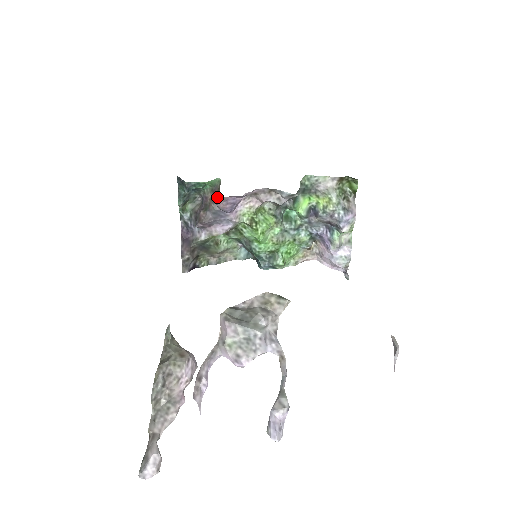
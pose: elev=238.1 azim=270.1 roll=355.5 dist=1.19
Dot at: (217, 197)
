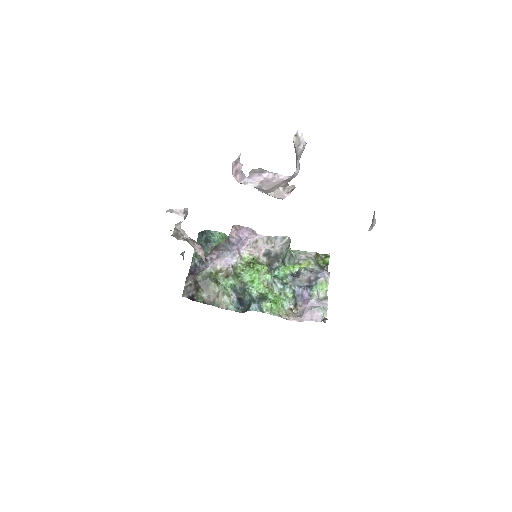
Dot at: occluded
